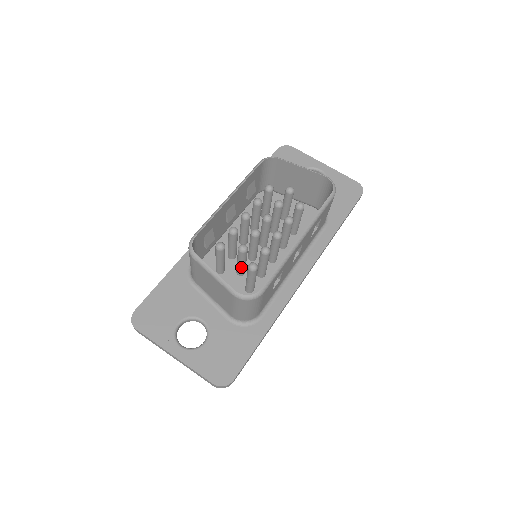
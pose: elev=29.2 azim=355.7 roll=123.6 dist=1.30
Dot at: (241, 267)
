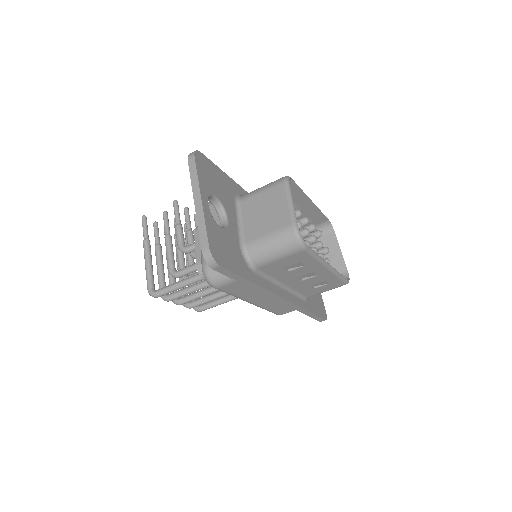
Dot at: occluded
